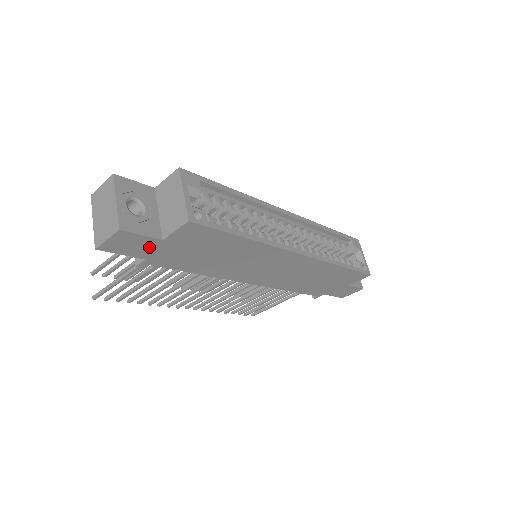
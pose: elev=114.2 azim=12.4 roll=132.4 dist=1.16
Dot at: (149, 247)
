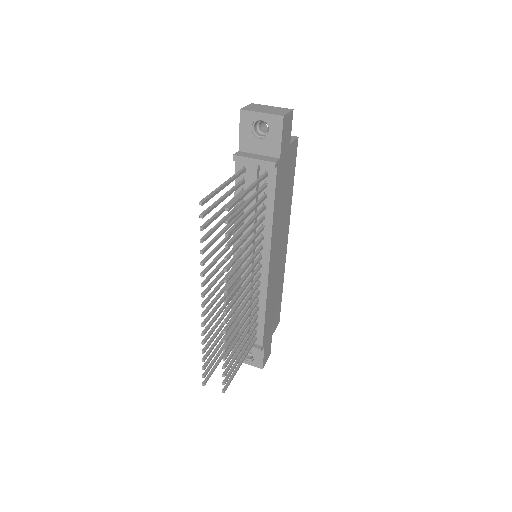
Dot at: (286, 145)
